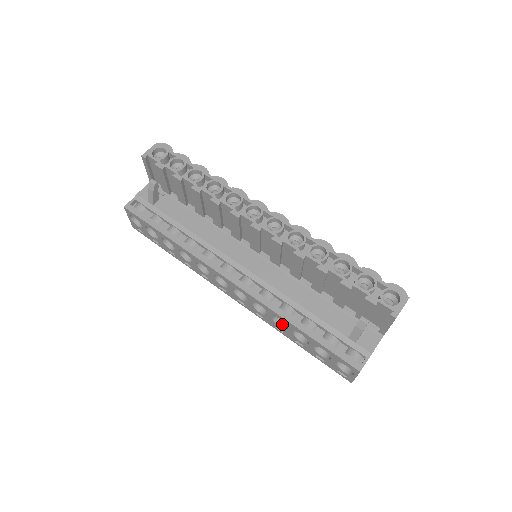
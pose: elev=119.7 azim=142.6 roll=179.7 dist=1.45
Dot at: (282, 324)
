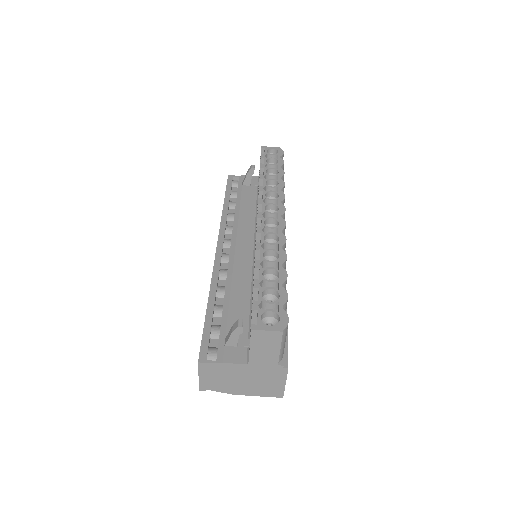
Dot at: occluded
